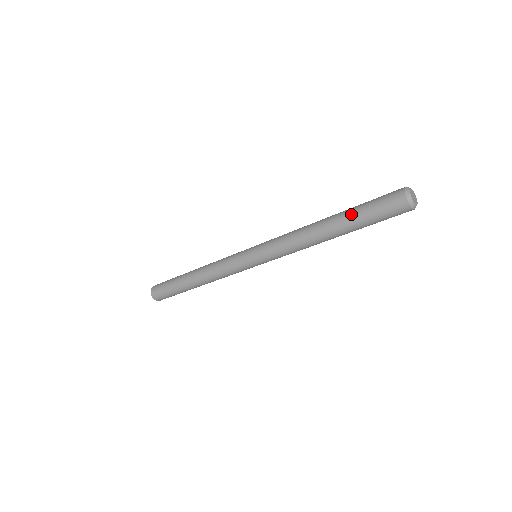
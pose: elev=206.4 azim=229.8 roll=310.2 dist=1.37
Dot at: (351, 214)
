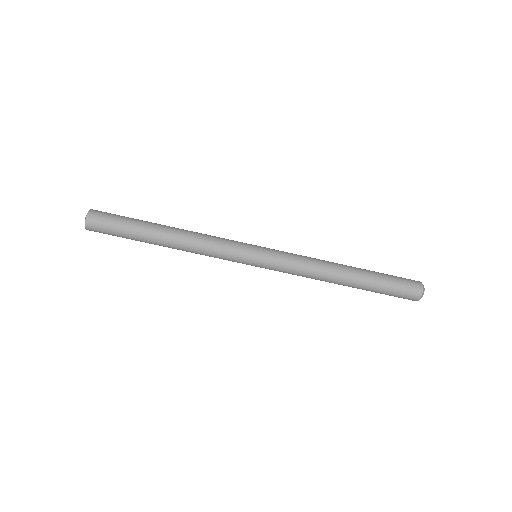
Dot at: (375, 275)
